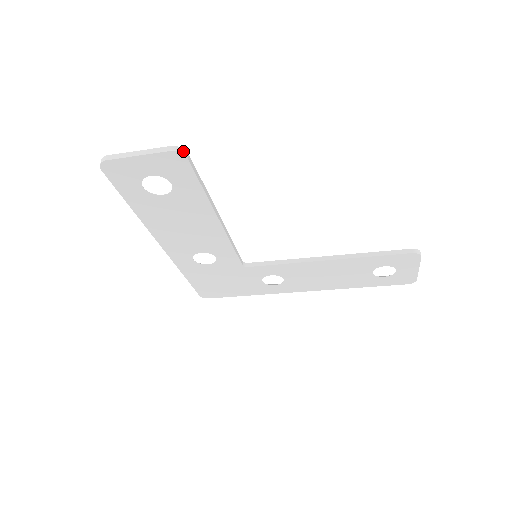
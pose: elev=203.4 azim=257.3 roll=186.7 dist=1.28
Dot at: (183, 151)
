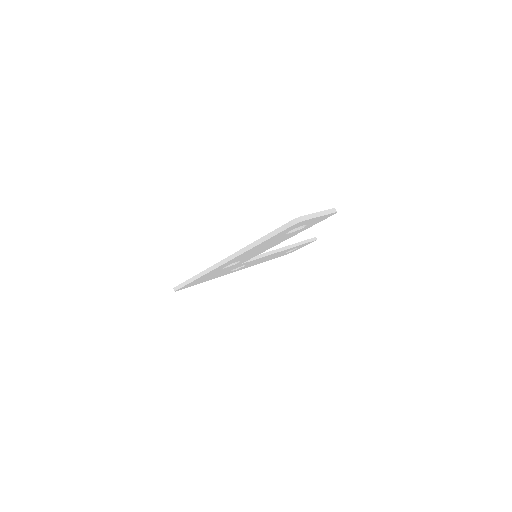
Dot at: occluded
